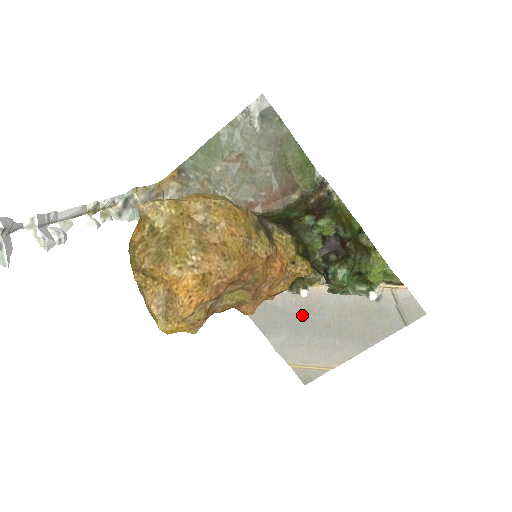
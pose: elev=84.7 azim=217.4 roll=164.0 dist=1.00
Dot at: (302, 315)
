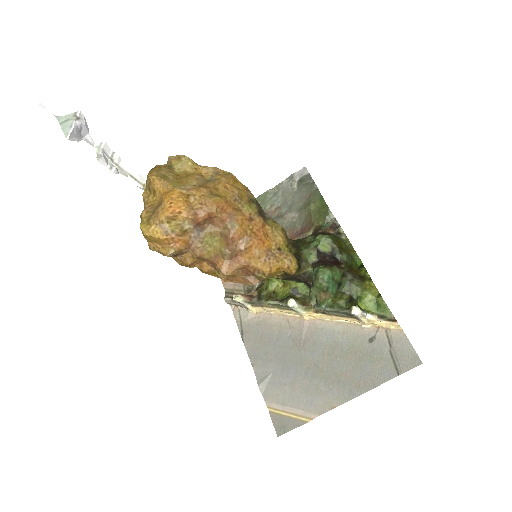
Dot at: (293, 349)
